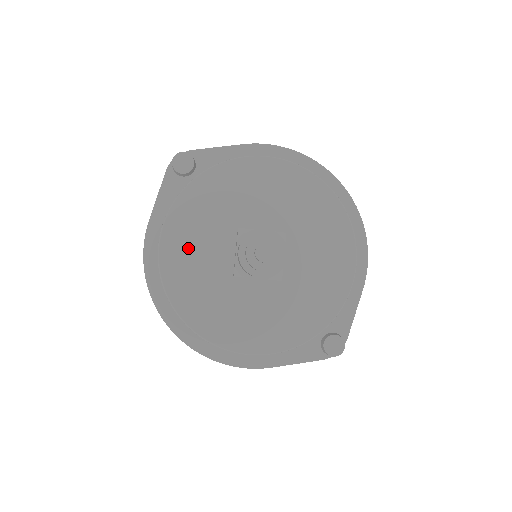
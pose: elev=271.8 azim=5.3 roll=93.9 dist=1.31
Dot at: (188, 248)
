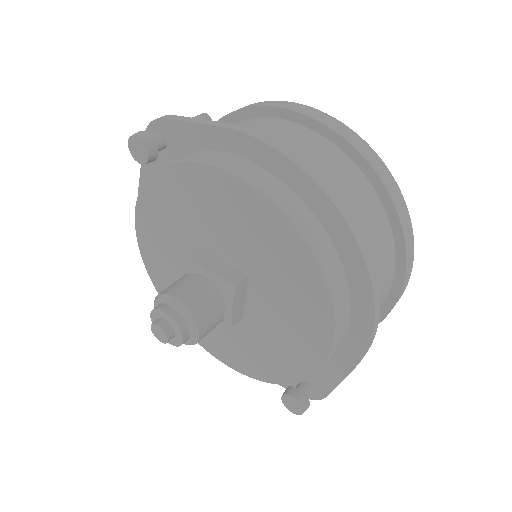
Dot at: (158, 243)
